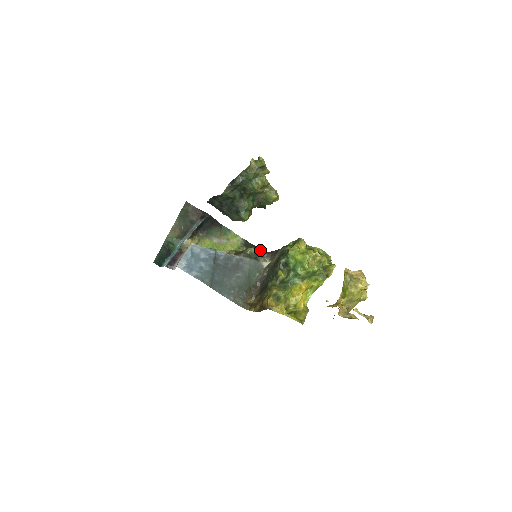
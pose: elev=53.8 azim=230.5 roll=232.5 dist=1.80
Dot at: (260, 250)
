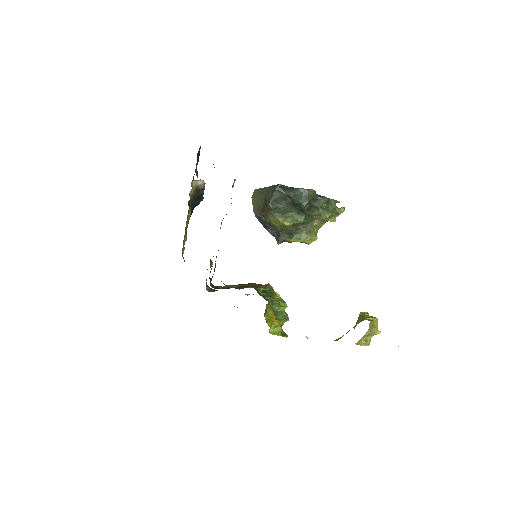
Dot at: occluded
